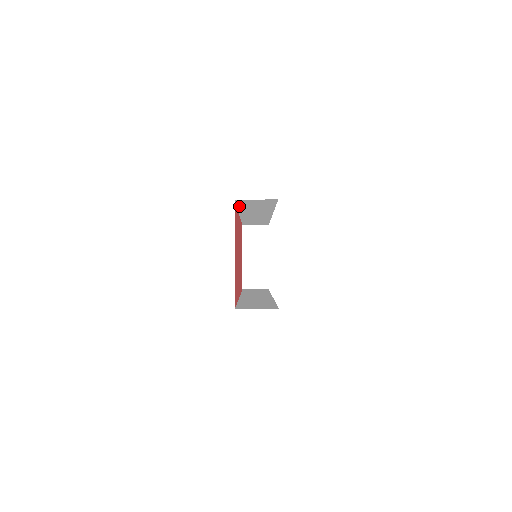
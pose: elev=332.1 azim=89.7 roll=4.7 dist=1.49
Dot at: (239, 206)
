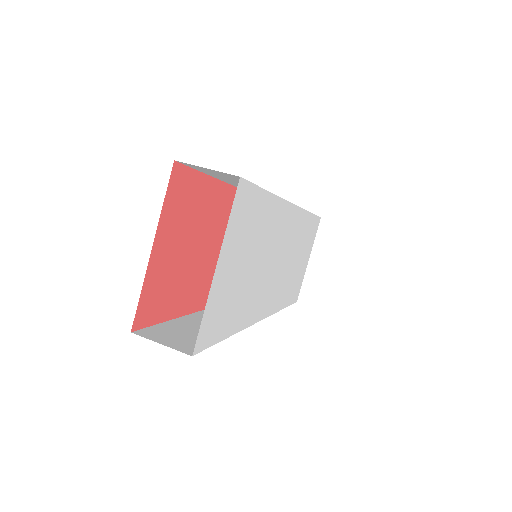
Dot at: occluded
